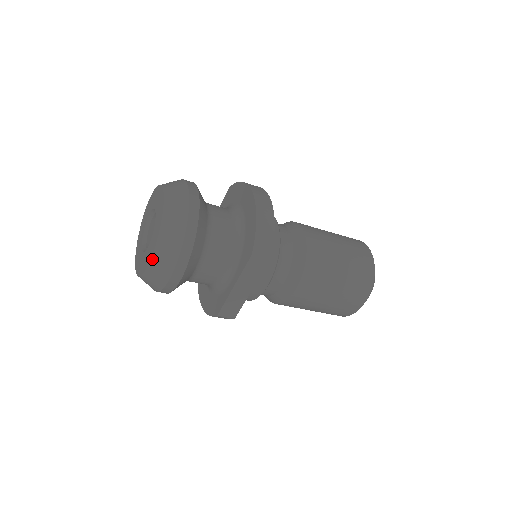
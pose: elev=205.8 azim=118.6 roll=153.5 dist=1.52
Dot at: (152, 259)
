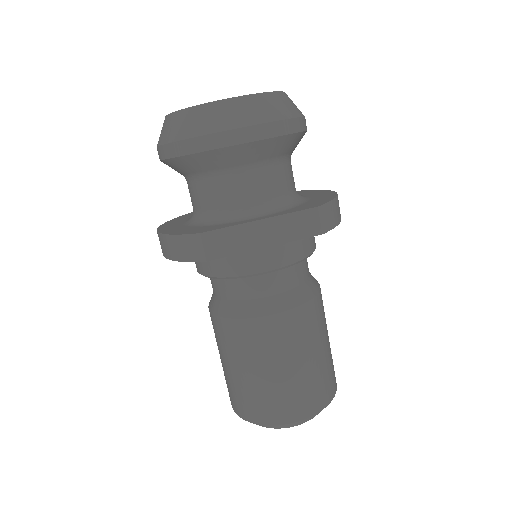
Dot at: (237, 98)
